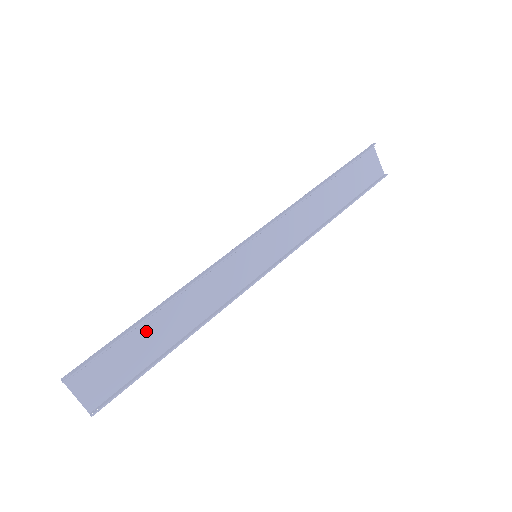
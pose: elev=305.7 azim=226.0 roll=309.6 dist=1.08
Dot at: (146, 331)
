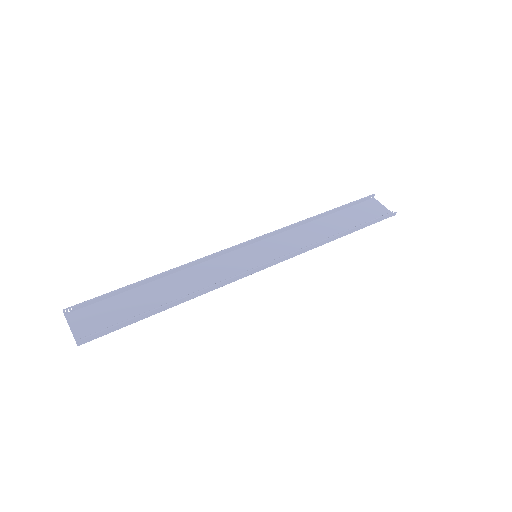
Dot at: (145, 294)
